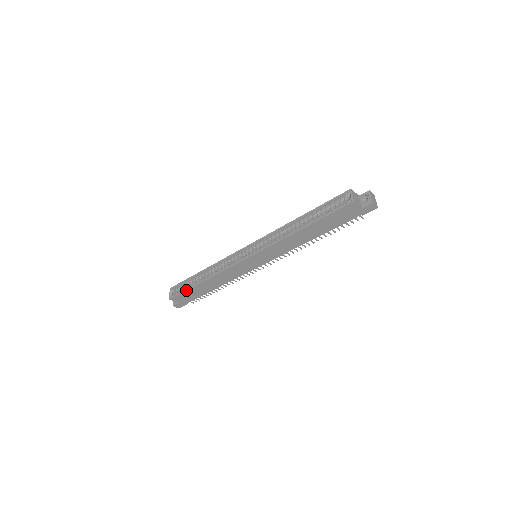
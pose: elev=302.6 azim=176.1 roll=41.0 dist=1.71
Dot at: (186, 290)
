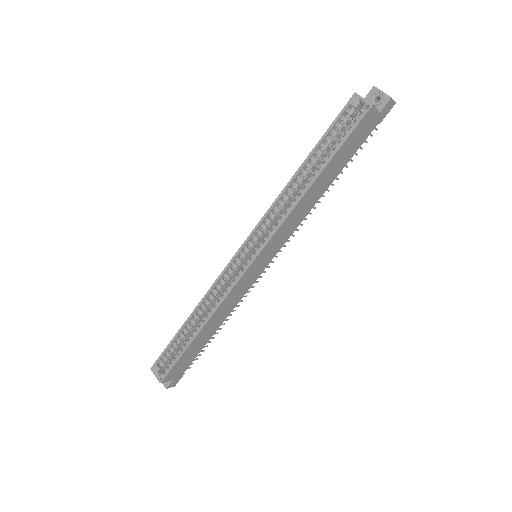
Dot at: (180, 357)
